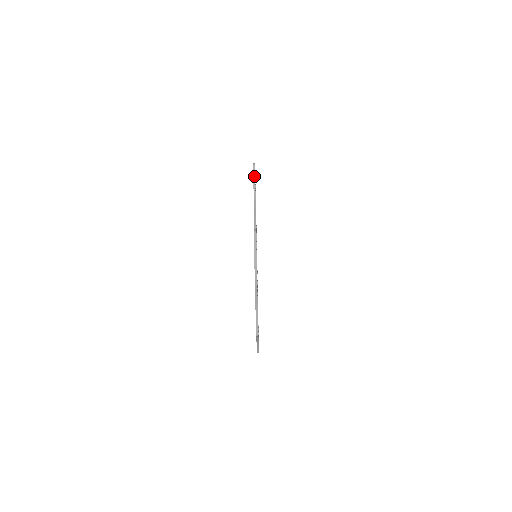
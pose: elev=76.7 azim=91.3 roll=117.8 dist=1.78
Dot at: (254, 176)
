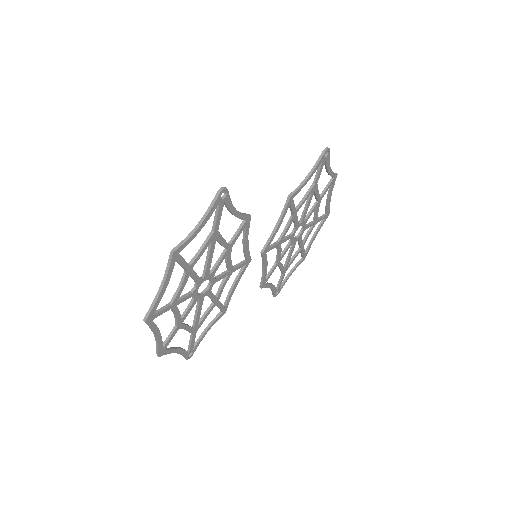
Dot at: (317, 162)
